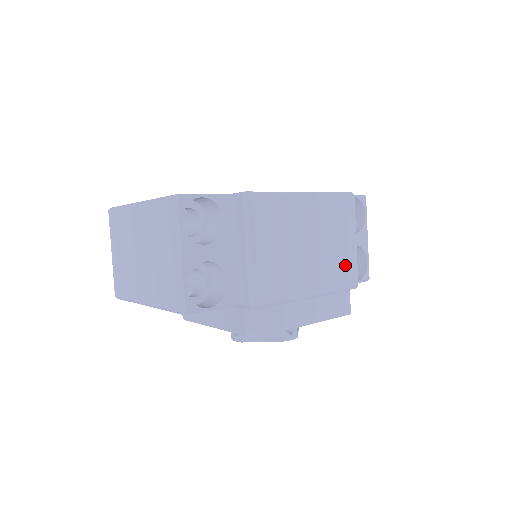
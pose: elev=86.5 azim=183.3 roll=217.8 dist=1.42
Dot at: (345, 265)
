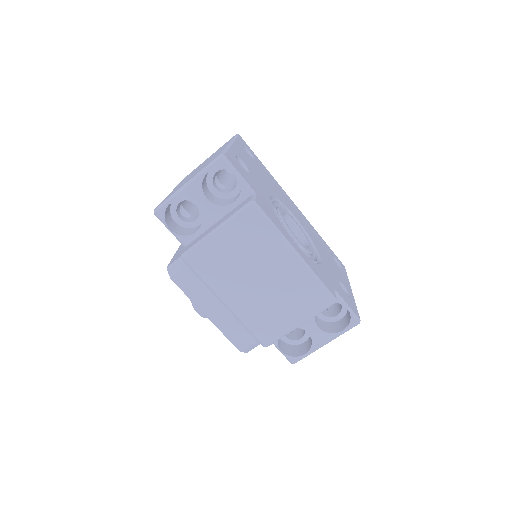
Dot at: (271, 324)
